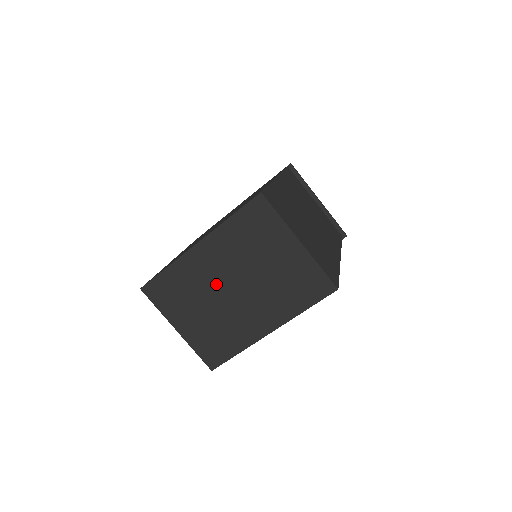
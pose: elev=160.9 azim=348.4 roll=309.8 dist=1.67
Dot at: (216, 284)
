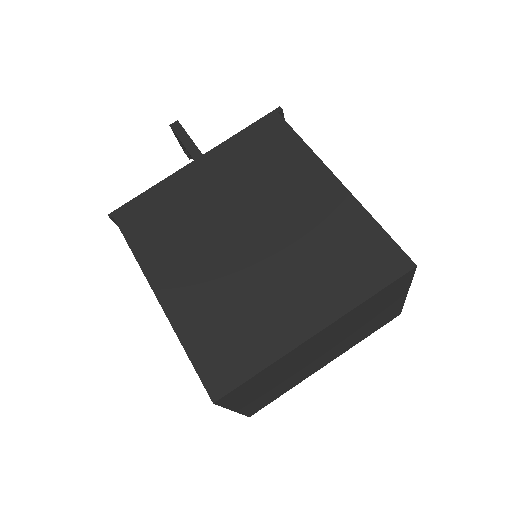
Dot at: (308, 356)
